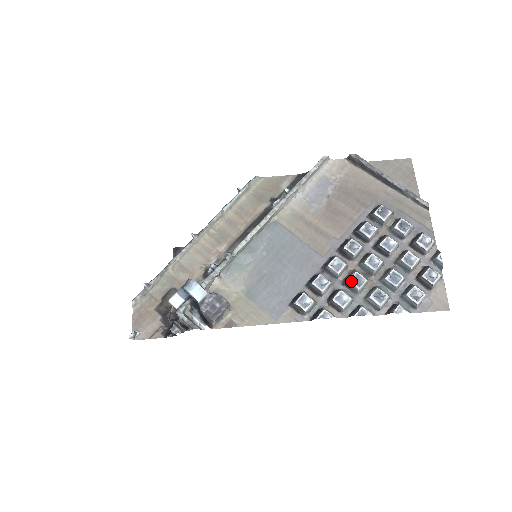
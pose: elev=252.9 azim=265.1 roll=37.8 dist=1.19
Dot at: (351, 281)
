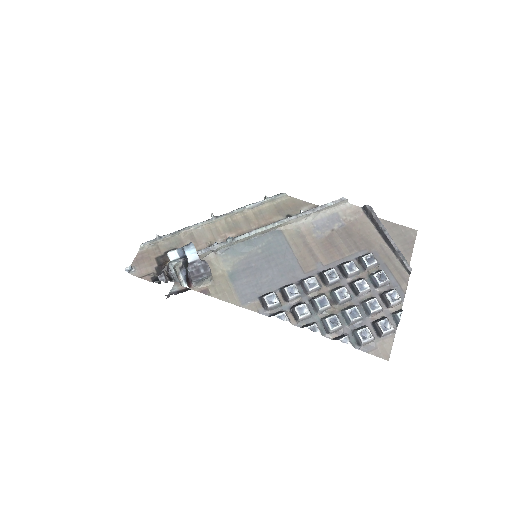
Dot at: (317, 300)
